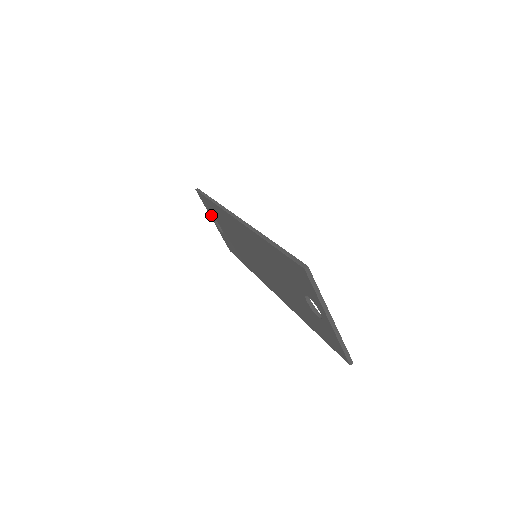
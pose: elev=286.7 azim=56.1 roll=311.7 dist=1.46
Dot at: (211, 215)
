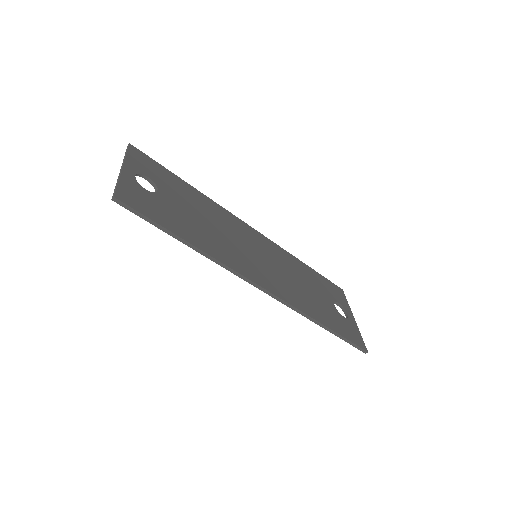
Dot at: occluded
